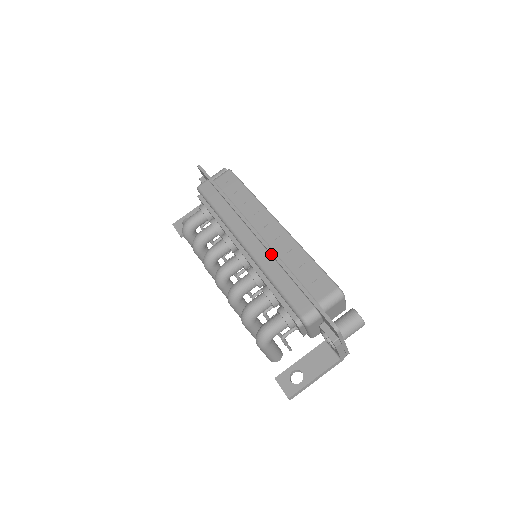
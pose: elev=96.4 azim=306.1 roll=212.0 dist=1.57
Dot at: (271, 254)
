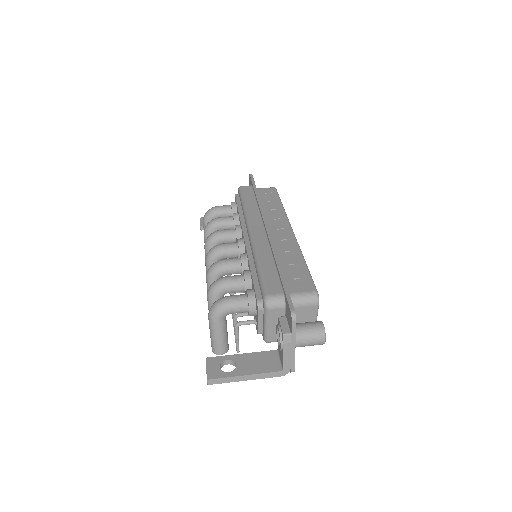
Dot at: (270, 244)
